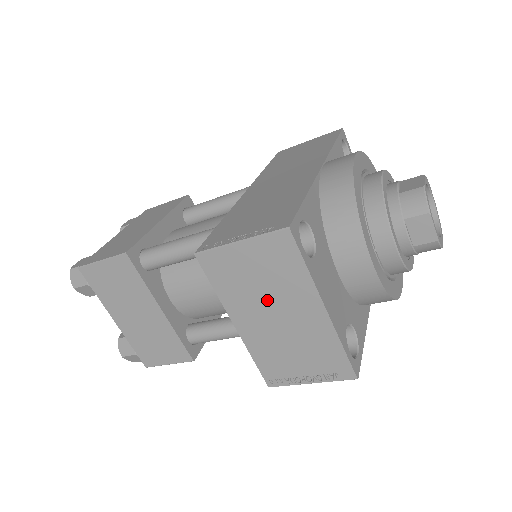
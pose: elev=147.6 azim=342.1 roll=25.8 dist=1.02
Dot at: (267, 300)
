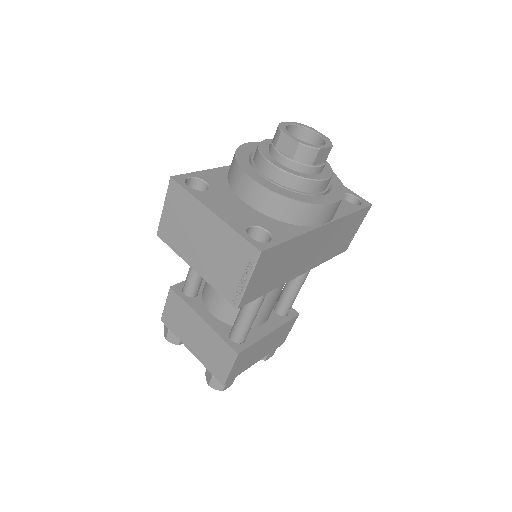
Dot at: (192, 234)
